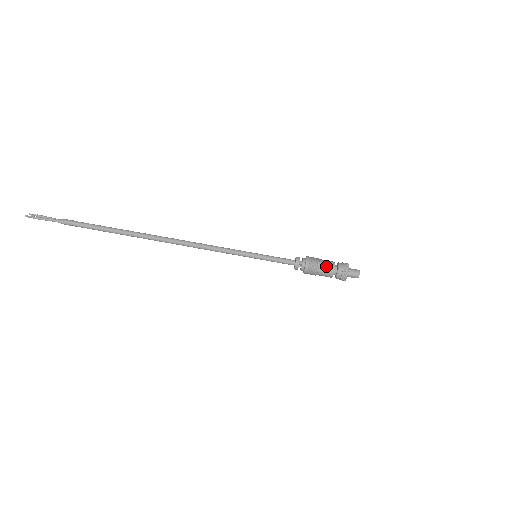
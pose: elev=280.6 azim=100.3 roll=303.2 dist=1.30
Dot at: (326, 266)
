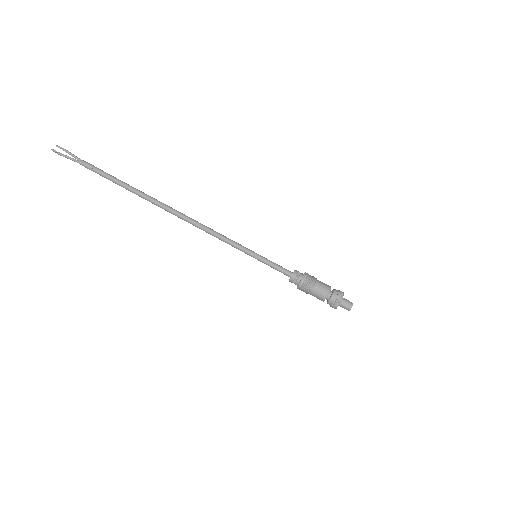
Dot at: (318, 293)
